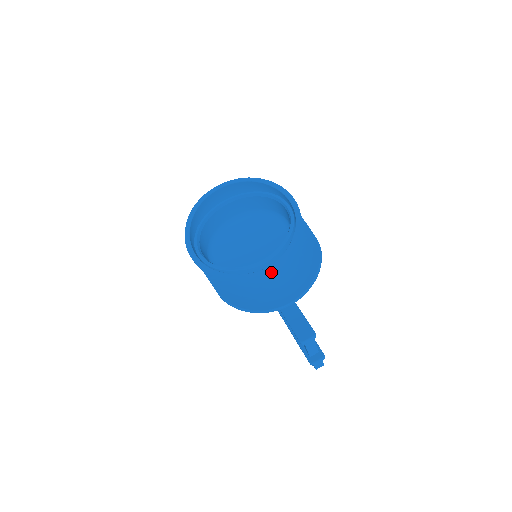
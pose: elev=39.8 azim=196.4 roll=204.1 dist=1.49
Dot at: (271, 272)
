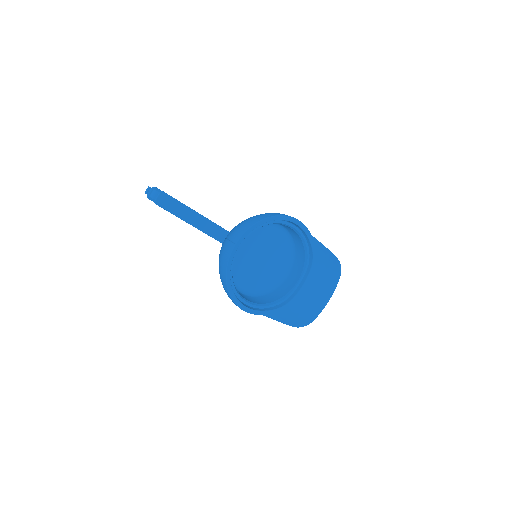
Dot at: (307, 287)
